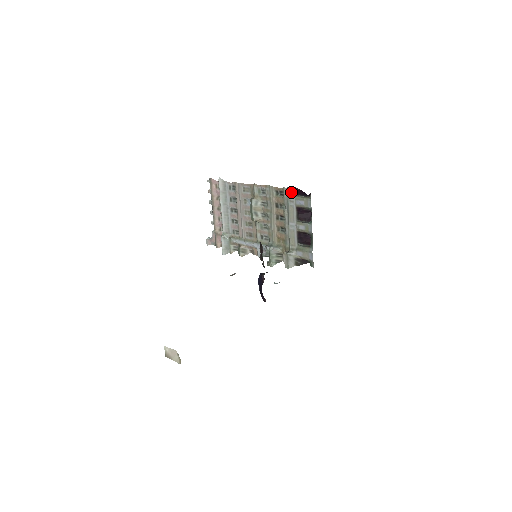
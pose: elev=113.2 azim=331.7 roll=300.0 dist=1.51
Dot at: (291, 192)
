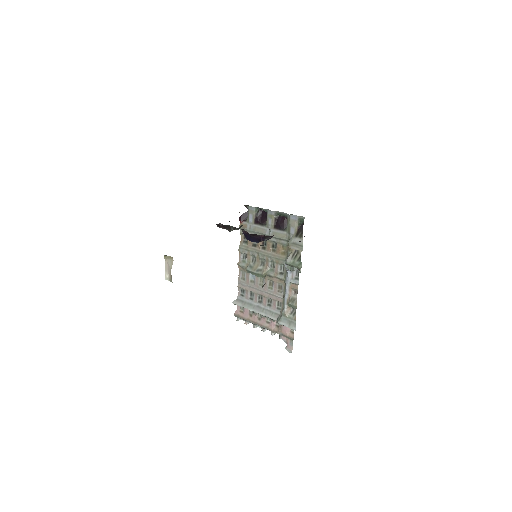
Dot at: (243, 225)
